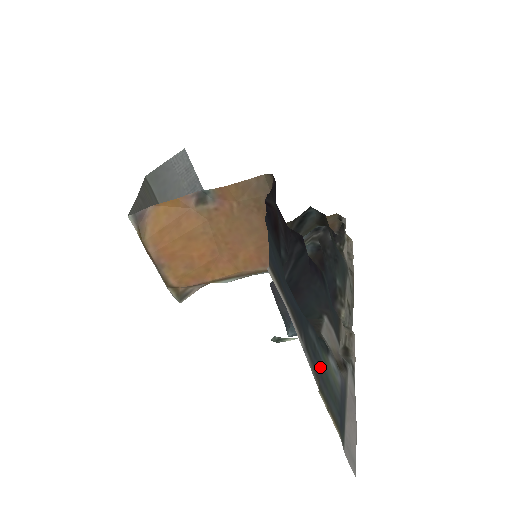
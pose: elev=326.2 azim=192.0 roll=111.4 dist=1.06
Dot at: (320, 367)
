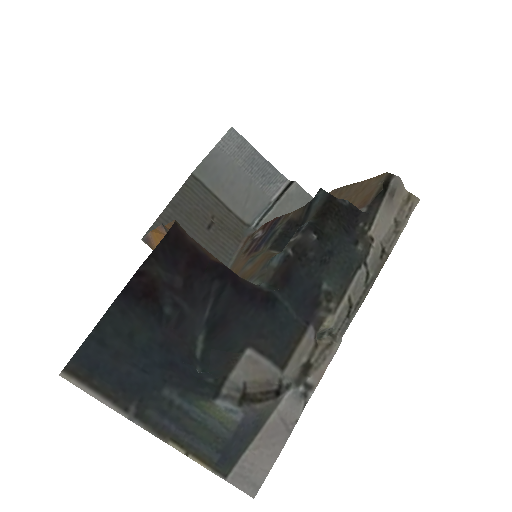
Dot at: (177, 421)
